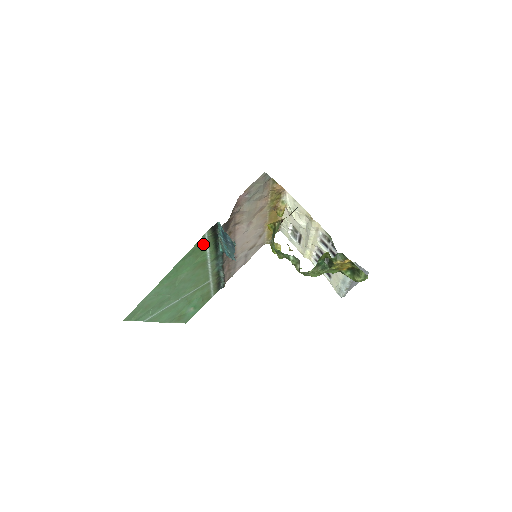
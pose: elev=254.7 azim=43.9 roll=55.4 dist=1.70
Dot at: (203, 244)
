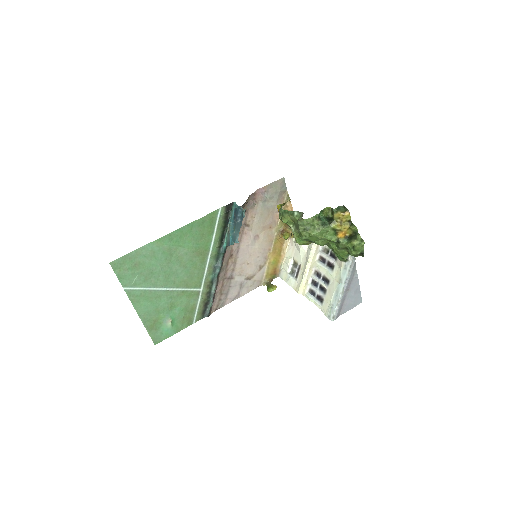
Dot at: (213, 222)
